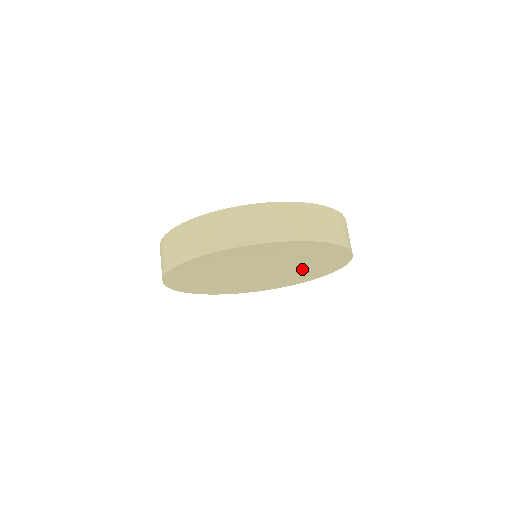
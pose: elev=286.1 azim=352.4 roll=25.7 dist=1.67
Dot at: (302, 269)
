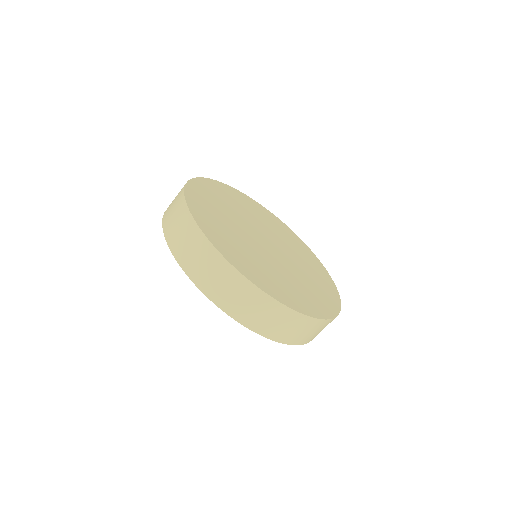
Dot at: occluded
